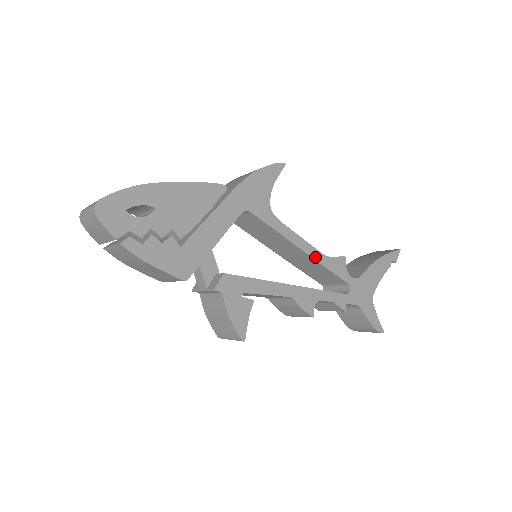
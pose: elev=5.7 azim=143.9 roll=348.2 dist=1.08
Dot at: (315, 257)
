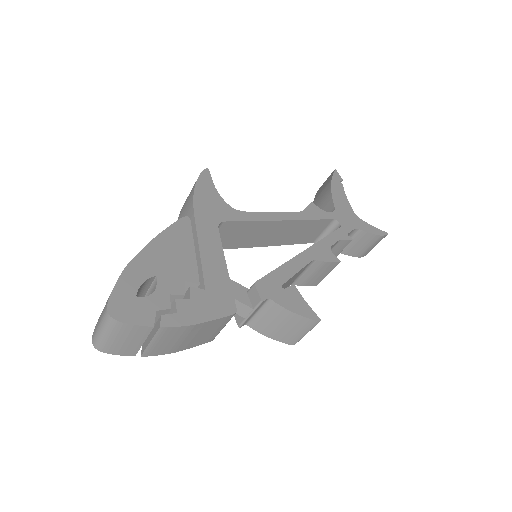
Dot at: (296, 218)
